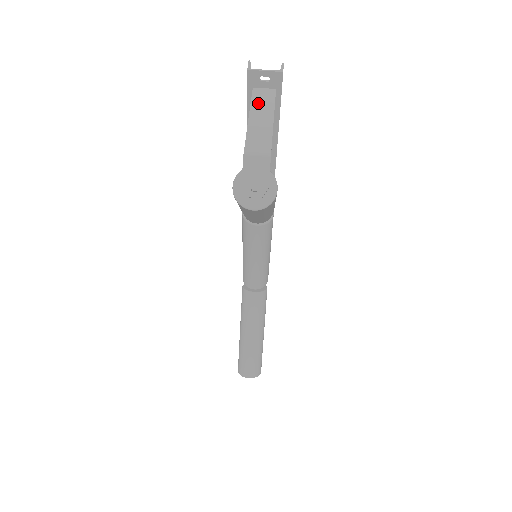
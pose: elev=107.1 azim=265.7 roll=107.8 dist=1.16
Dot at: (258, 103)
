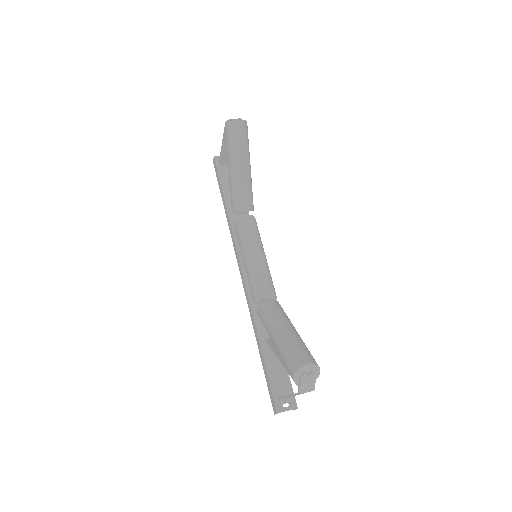
Dot at: (224, 153)
